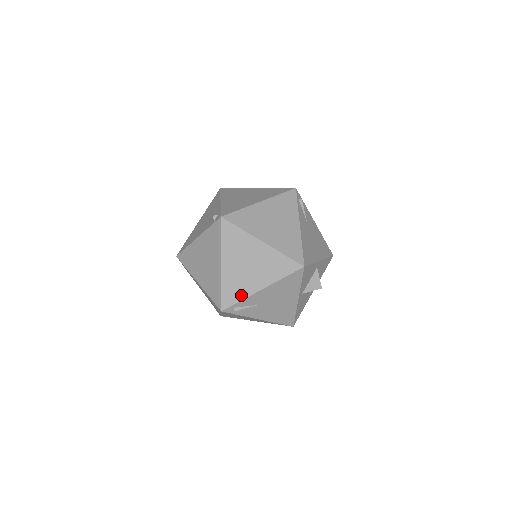
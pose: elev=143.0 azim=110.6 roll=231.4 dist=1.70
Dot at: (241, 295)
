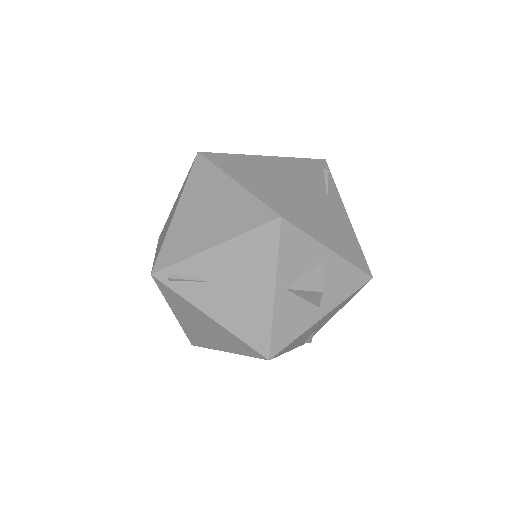
Dot at: (183, 253)
